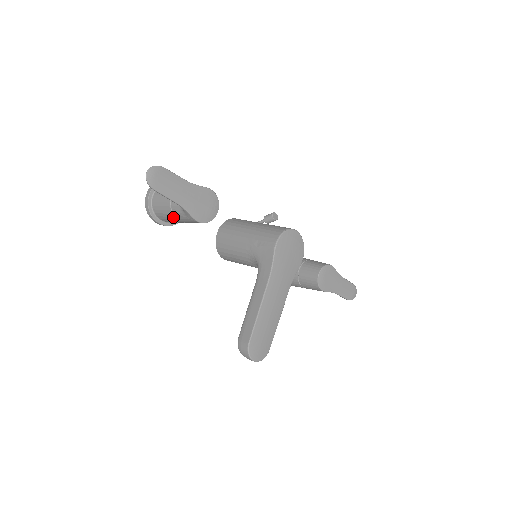
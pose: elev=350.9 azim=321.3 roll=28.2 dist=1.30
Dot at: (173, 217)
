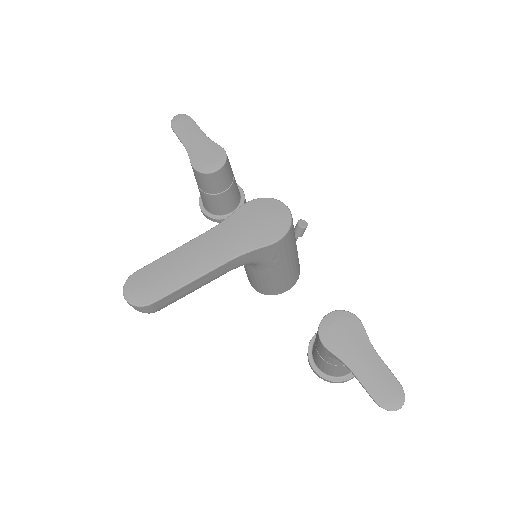
Dot at: occluded
